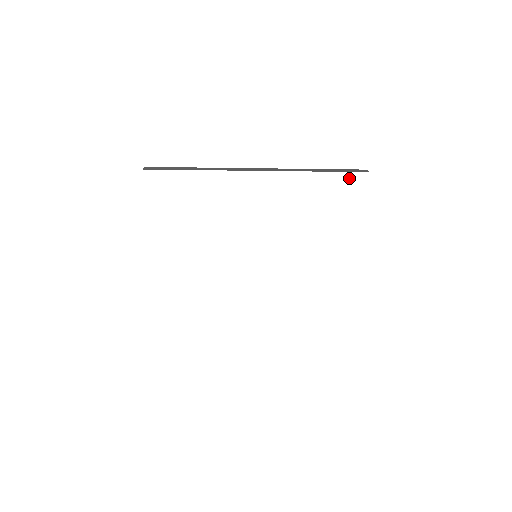
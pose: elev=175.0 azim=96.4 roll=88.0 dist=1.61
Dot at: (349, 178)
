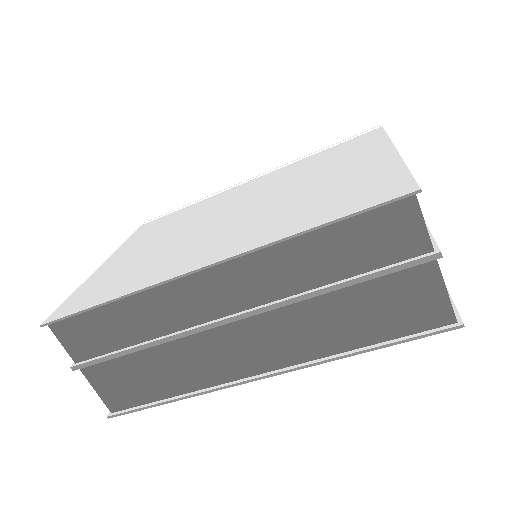
Dot at: (354, 137)
